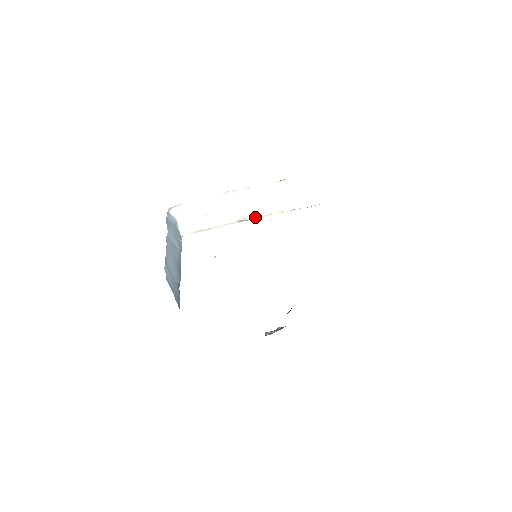
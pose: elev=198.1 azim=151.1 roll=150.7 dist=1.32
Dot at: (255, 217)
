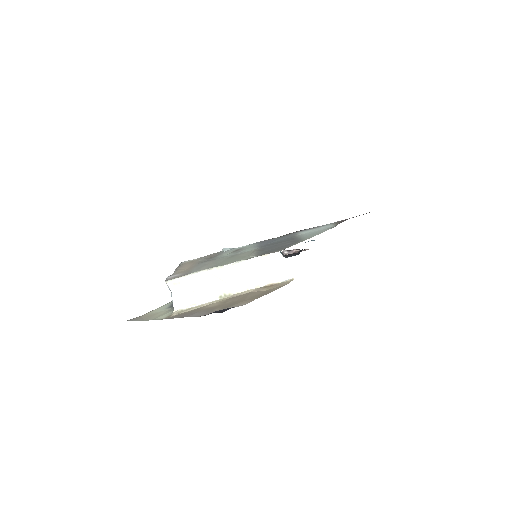
Dot at: (234, 292)
